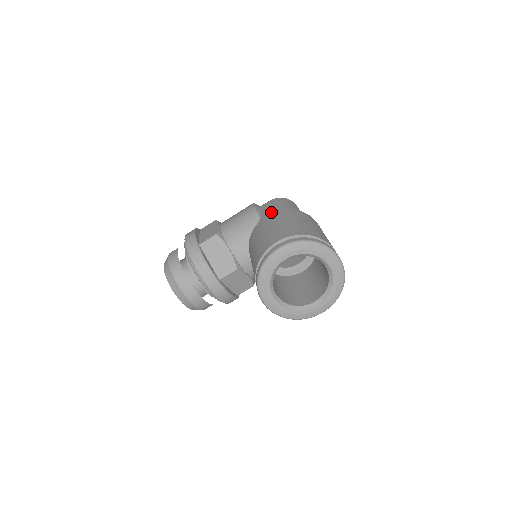
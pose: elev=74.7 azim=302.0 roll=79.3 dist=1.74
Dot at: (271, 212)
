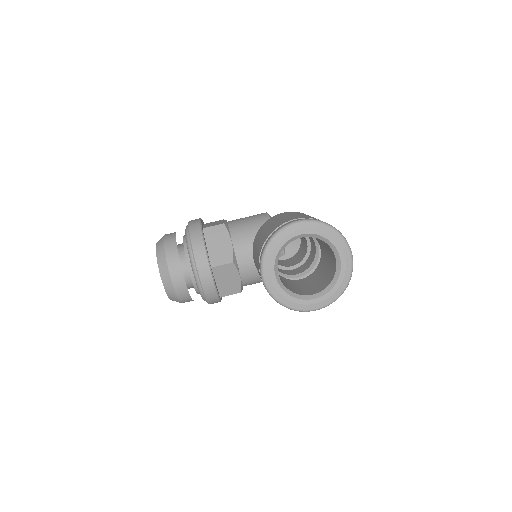
Dot at: occluded
